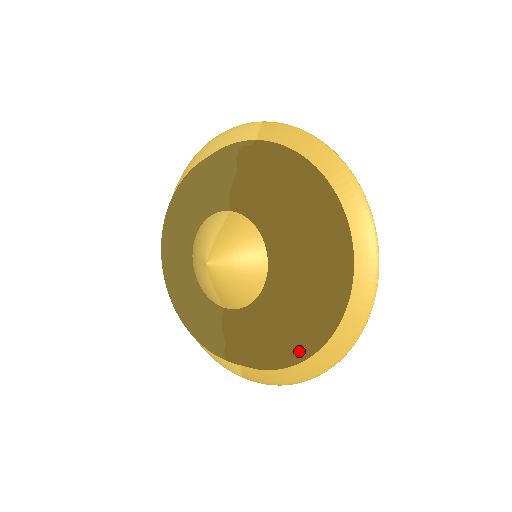
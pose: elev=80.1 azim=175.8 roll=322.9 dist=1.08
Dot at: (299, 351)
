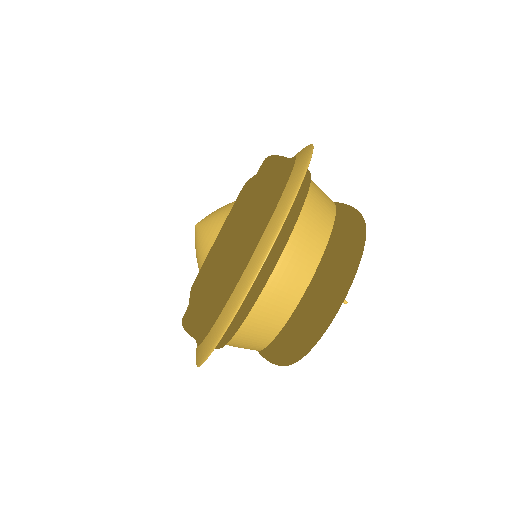
Dot at: (199, 310)
